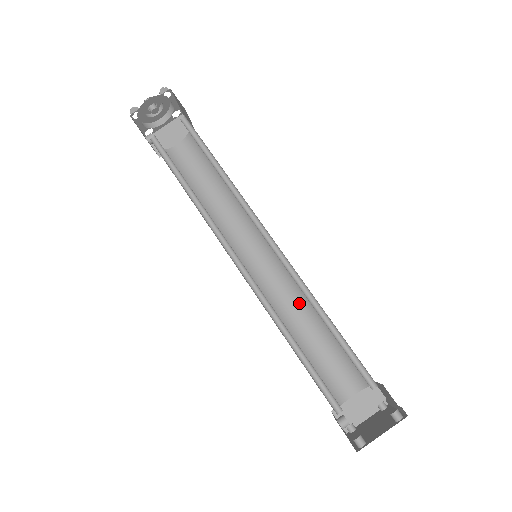
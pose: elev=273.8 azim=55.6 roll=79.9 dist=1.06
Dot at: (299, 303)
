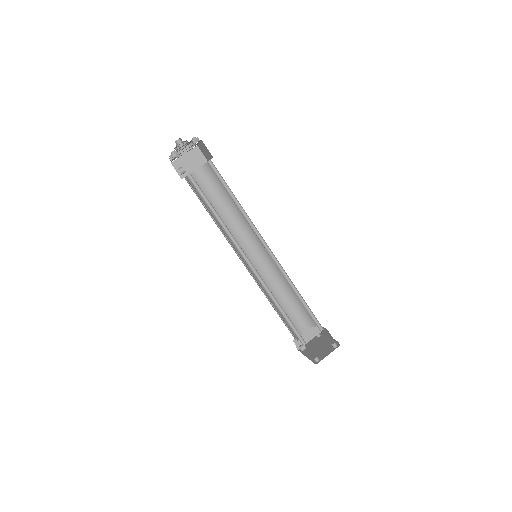
Dot at: (277, 281)
